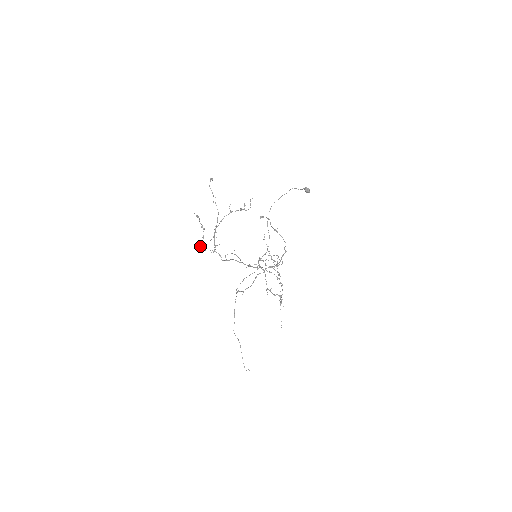
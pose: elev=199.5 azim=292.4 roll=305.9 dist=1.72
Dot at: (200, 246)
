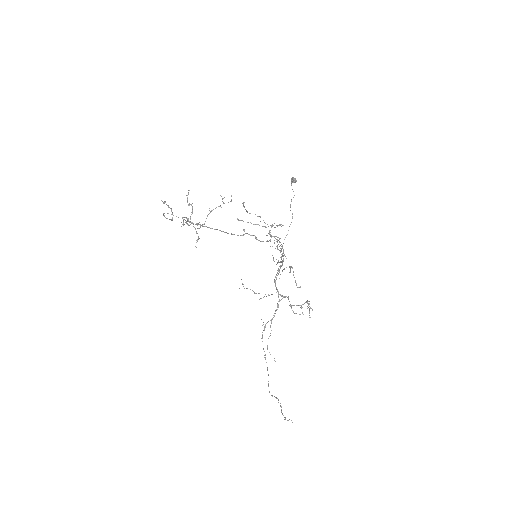
Dot at: (163, 215)
